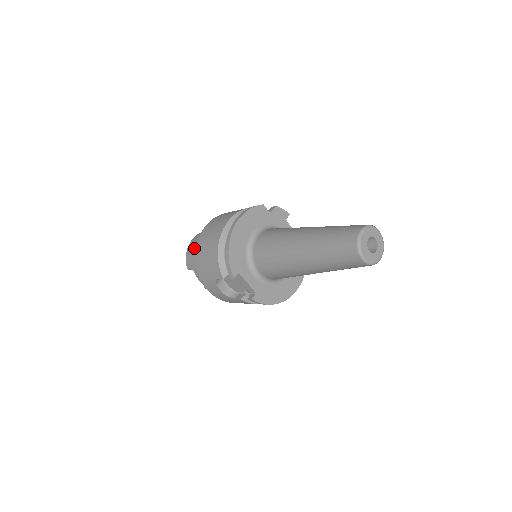
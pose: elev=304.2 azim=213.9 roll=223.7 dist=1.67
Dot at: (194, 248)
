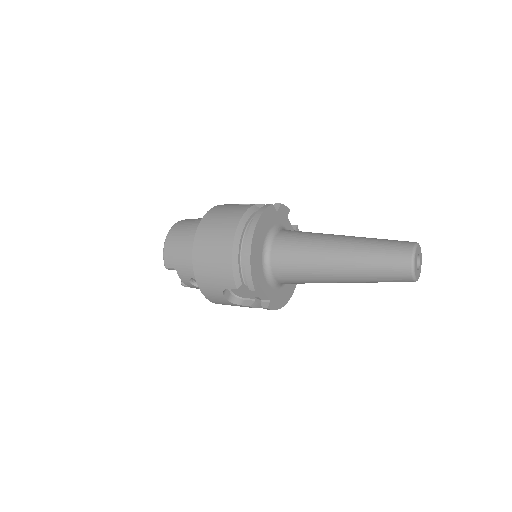
Dot at: (177, 247)
